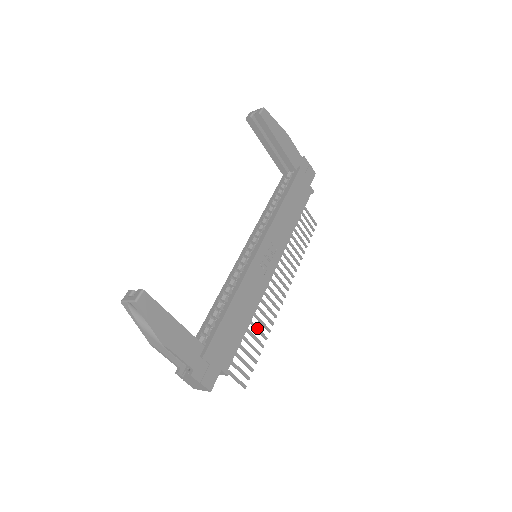
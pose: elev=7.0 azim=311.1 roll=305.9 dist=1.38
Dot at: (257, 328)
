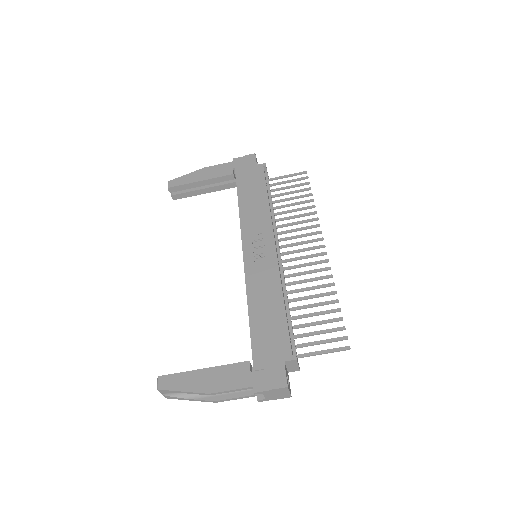
Dot at: (314, 296)
